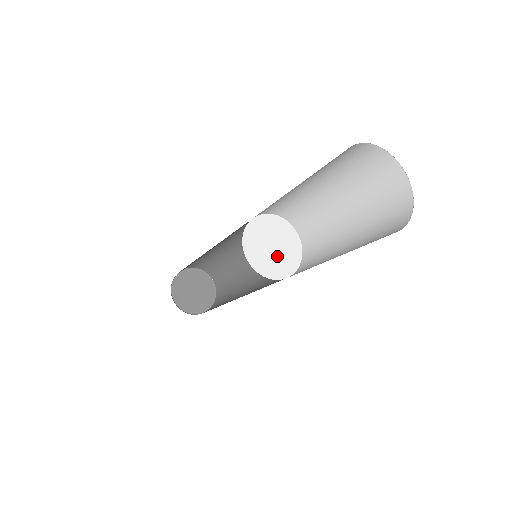
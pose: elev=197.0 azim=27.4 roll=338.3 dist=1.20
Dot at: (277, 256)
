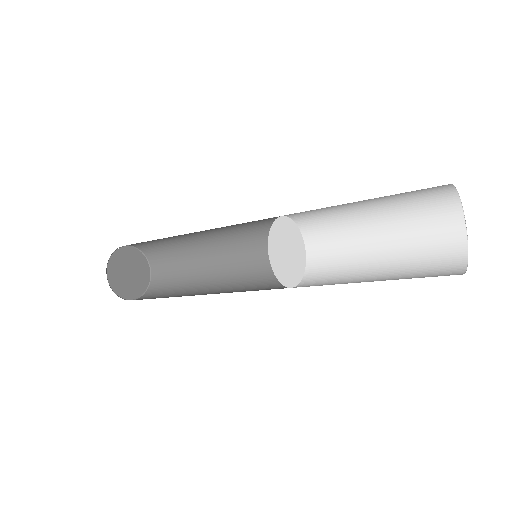
Dot at: (289, 263)
